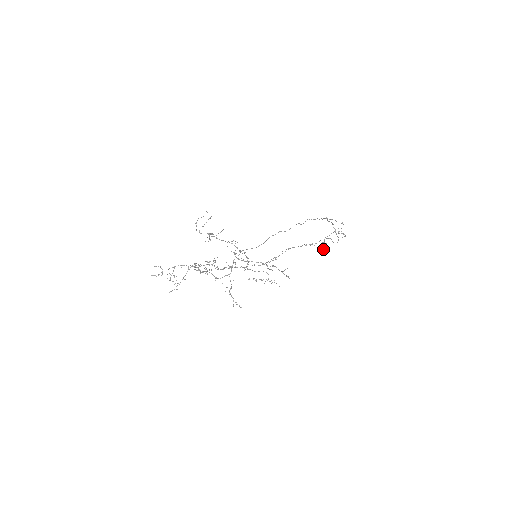
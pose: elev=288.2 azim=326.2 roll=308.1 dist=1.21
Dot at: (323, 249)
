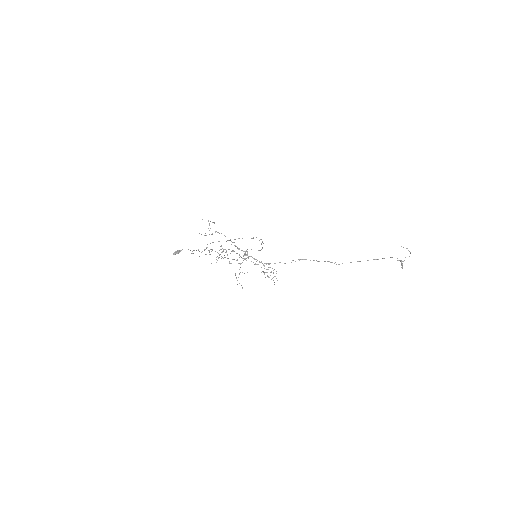
Dot at: (174, 254)
